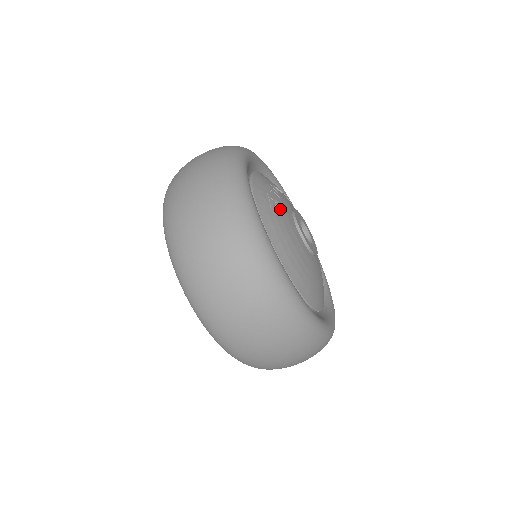
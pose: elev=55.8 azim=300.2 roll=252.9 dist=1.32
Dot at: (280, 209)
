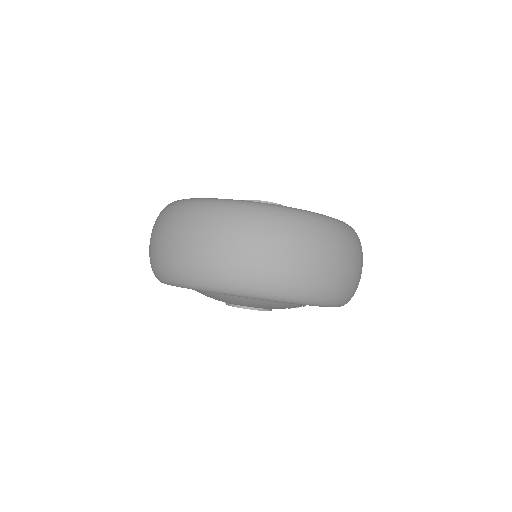
Dot at: occluded
